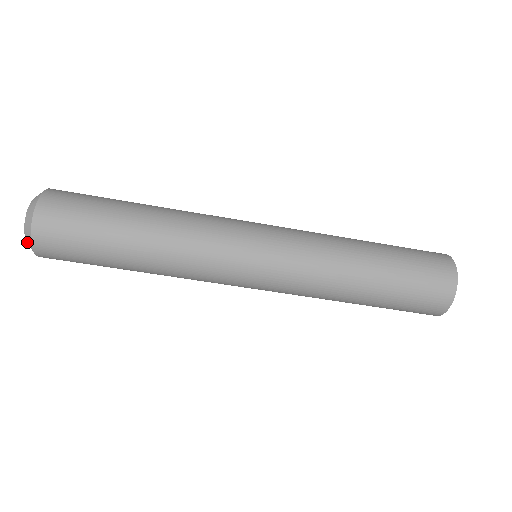
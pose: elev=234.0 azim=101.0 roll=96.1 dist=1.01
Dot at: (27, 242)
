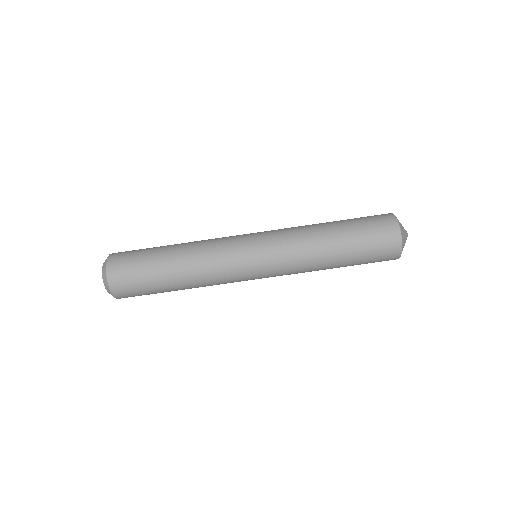
Dot at: (109, 293)
